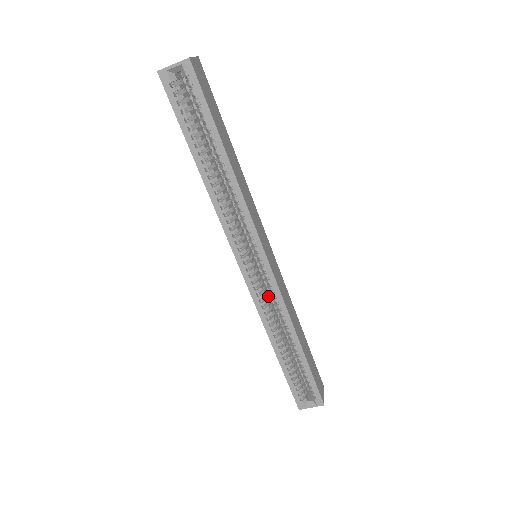
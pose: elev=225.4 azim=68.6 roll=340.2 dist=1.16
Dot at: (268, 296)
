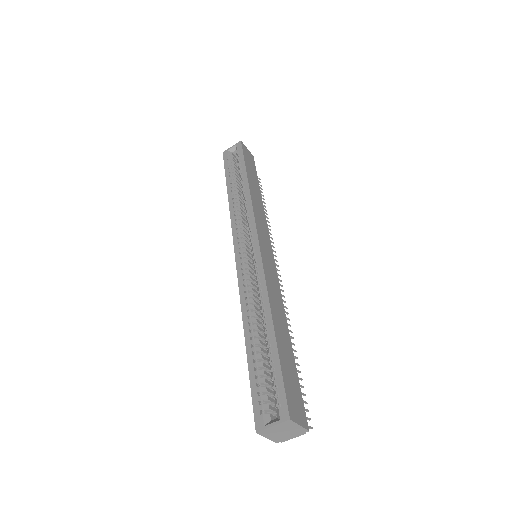
Dot at: (257, 289)
